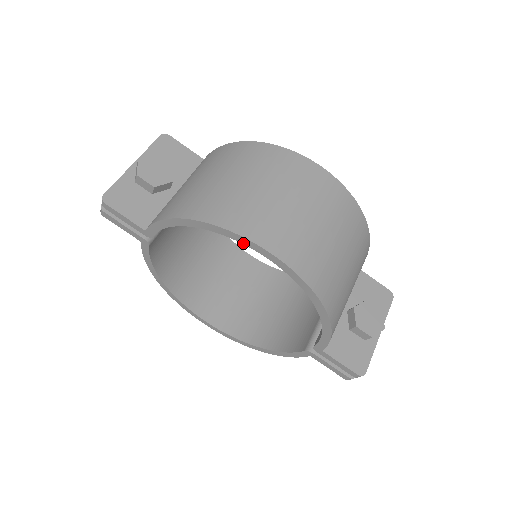
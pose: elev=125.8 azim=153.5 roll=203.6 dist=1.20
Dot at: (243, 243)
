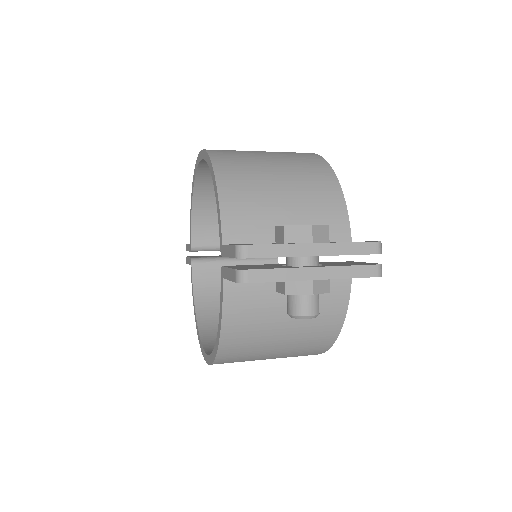
Dot at: (197, 167)
